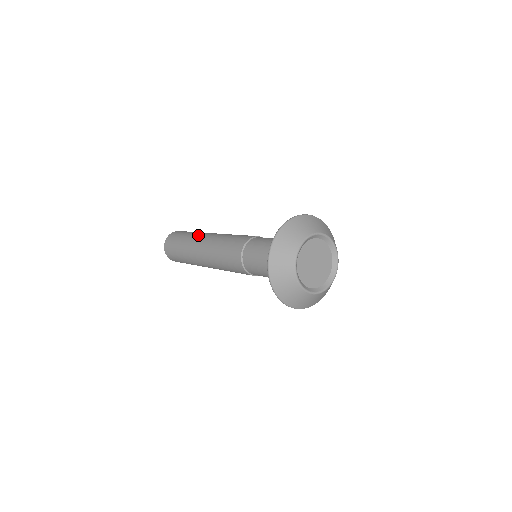
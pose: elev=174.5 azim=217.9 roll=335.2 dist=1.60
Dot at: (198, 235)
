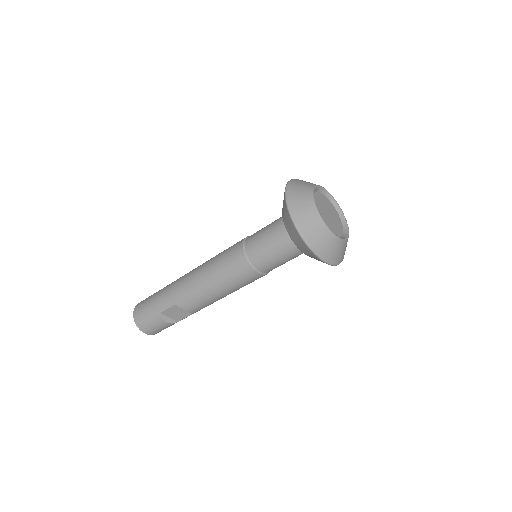
Dot at: occluded
